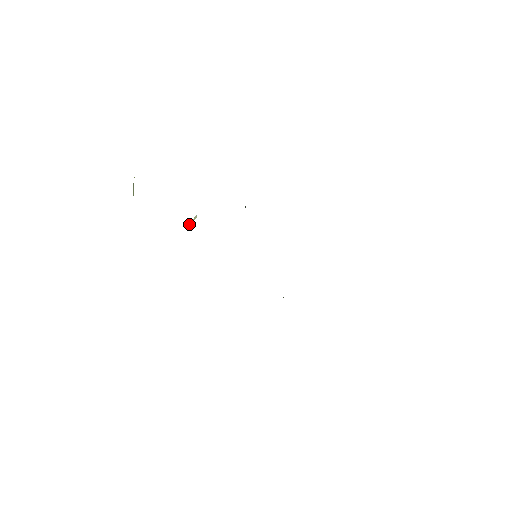
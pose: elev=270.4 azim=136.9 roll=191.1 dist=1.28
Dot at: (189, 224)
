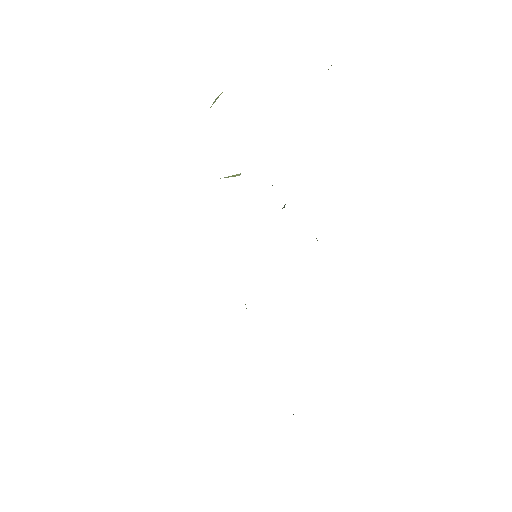
Dot at: (229, 176)
